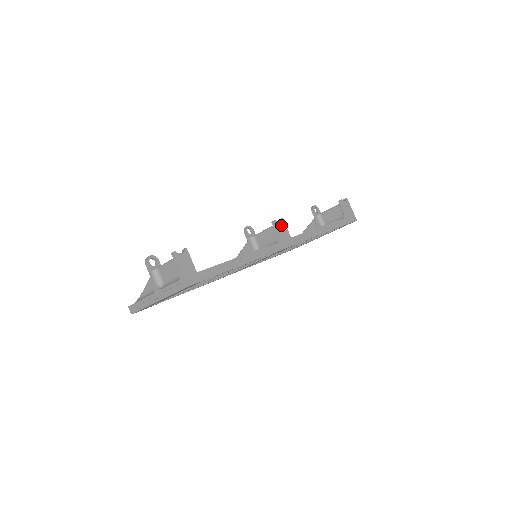
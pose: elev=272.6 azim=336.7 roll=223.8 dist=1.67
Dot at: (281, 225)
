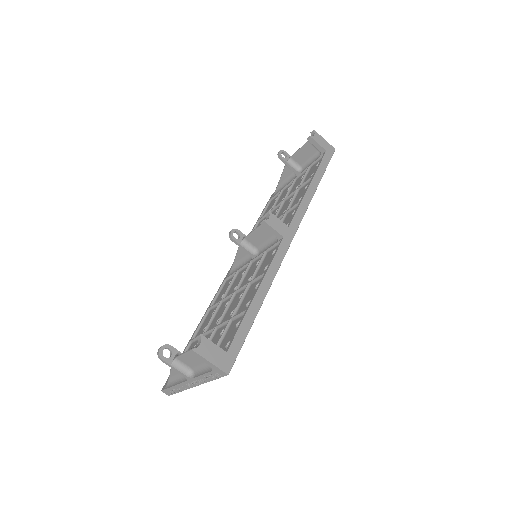
Dot at: (272, 221)
